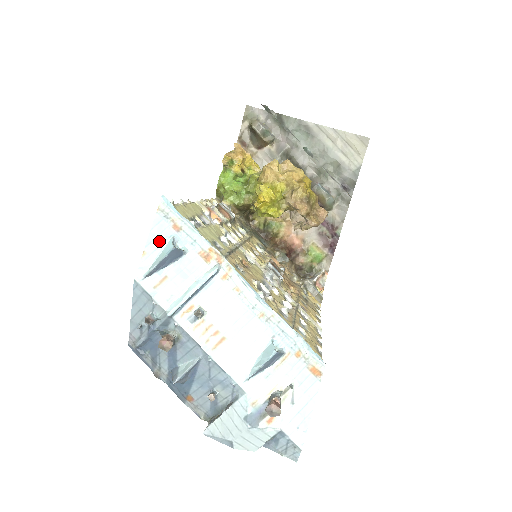
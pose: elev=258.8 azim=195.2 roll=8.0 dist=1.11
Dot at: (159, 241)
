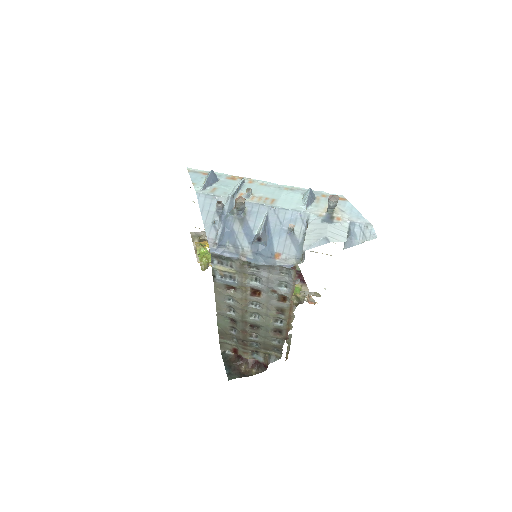
Dot at: (199, 179)
